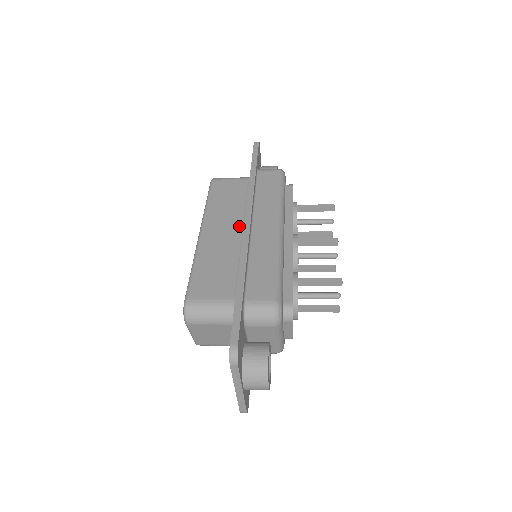
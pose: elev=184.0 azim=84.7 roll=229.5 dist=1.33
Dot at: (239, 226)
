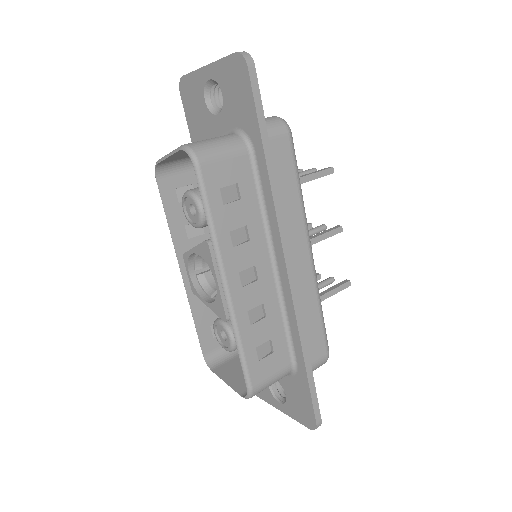
Dot at: (266, 259)
